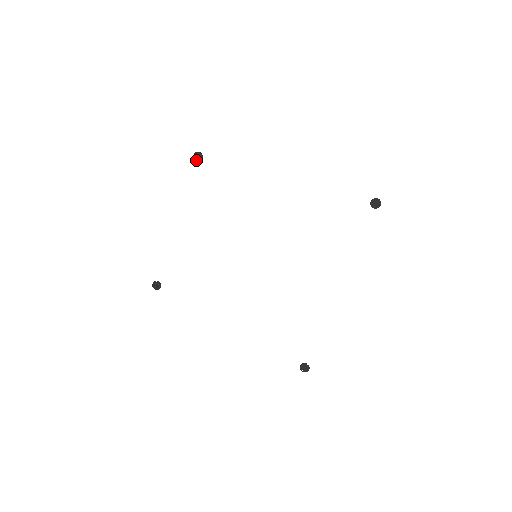
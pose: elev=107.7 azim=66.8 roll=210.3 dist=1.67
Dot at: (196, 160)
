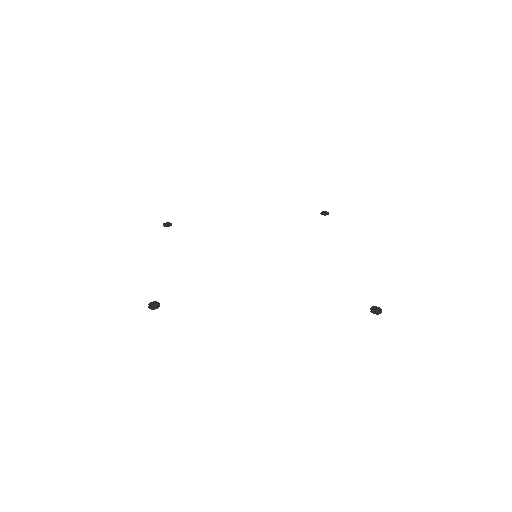
Dot at: occluded
